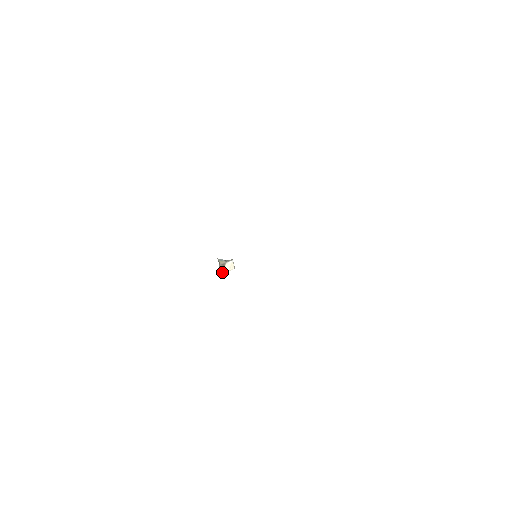
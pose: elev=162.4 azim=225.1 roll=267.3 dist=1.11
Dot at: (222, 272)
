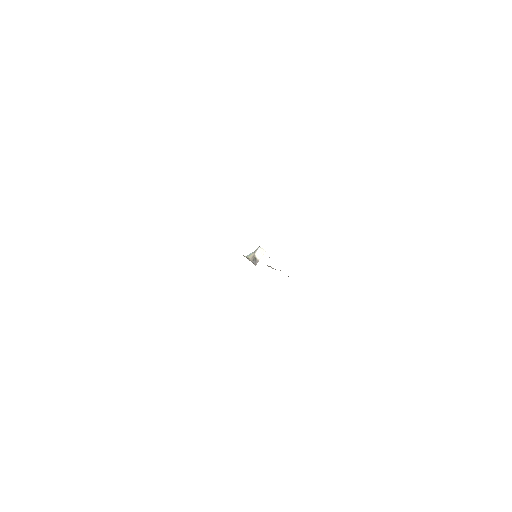
Dot at: (256, 262)
